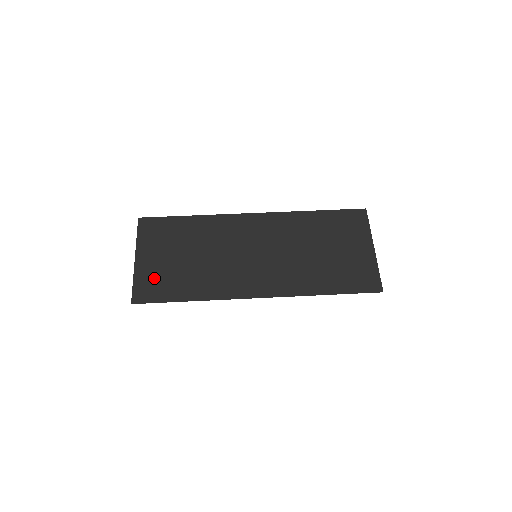
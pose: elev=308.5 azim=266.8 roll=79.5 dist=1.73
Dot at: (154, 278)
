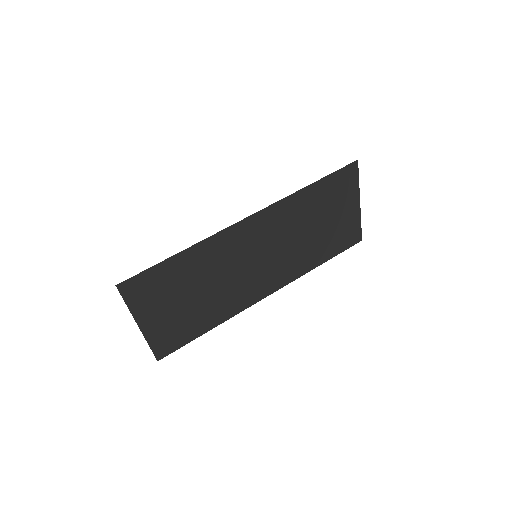
Dot at: (169, 332)
